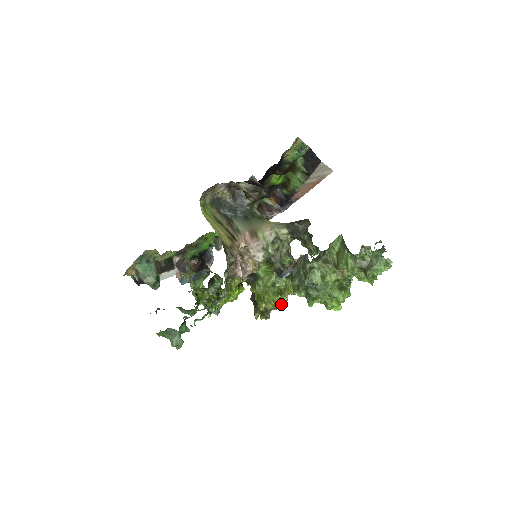
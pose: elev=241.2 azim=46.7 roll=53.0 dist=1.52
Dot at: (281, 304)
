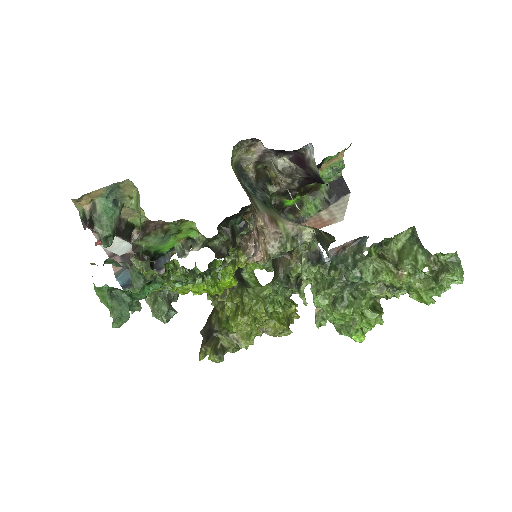
Dot at: (244, 346)
